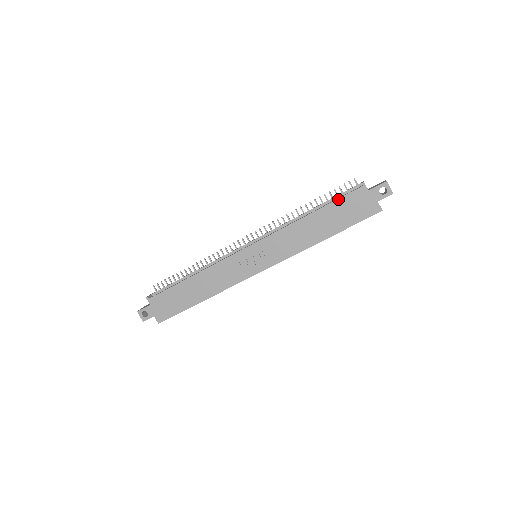
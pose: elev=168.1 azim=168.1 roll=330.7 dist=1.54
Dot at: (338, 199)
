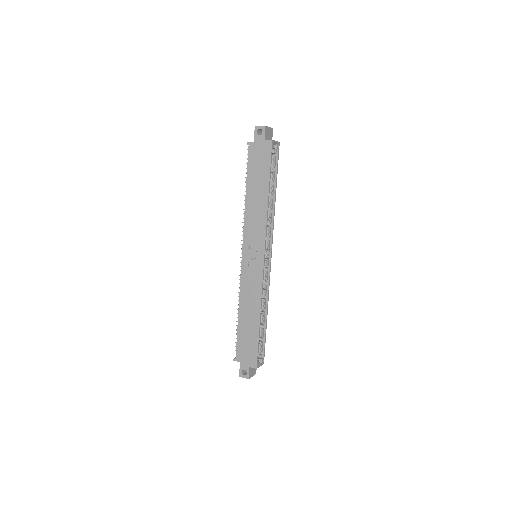
Dot at: (247, 168)
